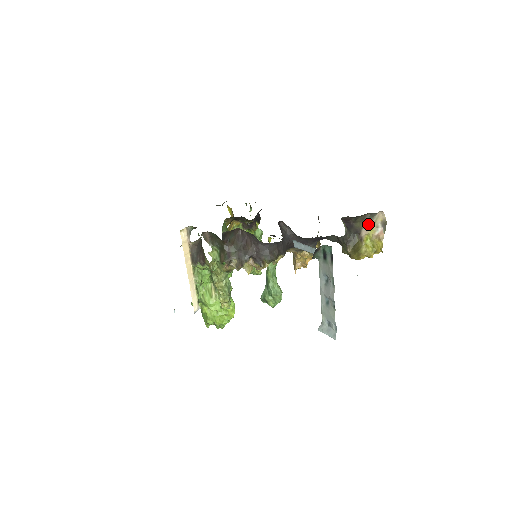
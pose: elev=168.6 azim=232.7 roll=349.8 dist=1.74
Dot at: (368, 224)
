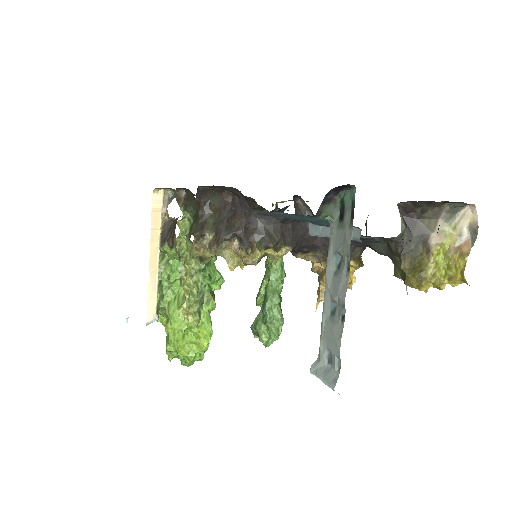
Dot at: (444, 225)
